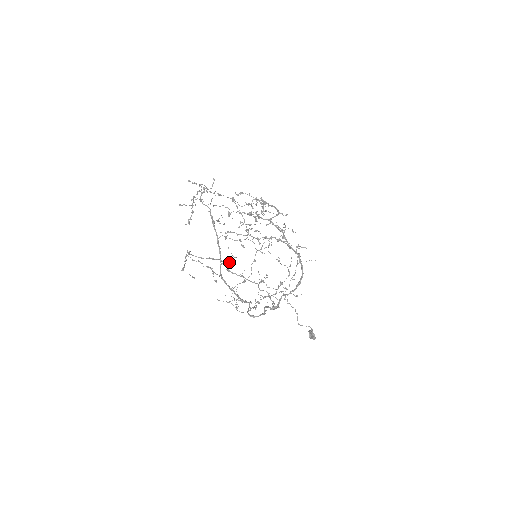
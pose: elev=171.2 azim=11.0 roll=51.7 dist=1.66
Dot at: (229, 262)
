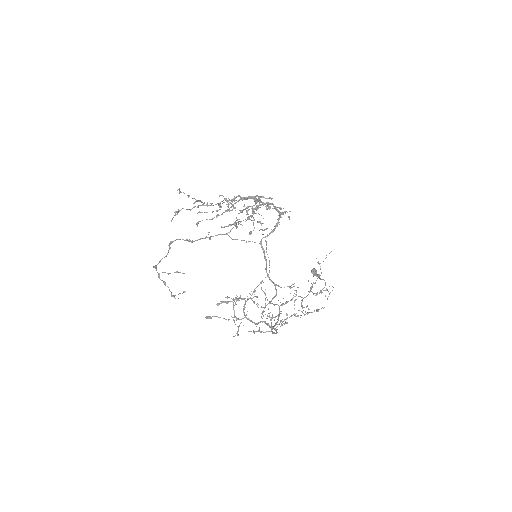
Dot at: occluded
